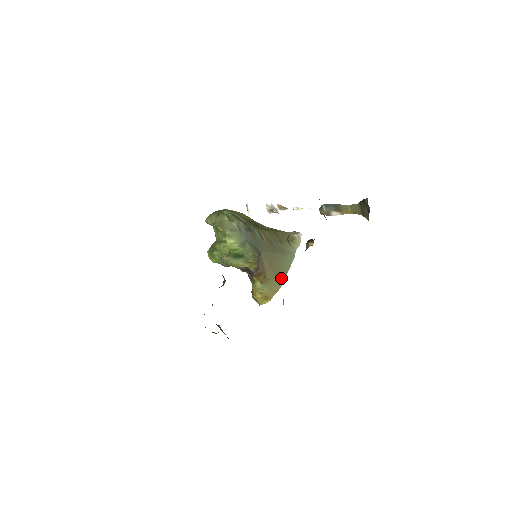
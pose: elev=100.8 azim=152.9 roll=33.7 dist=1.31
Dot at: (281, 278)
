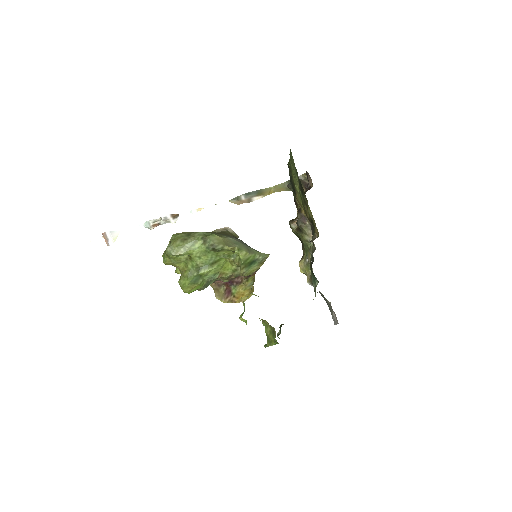
Dot at: occluded
